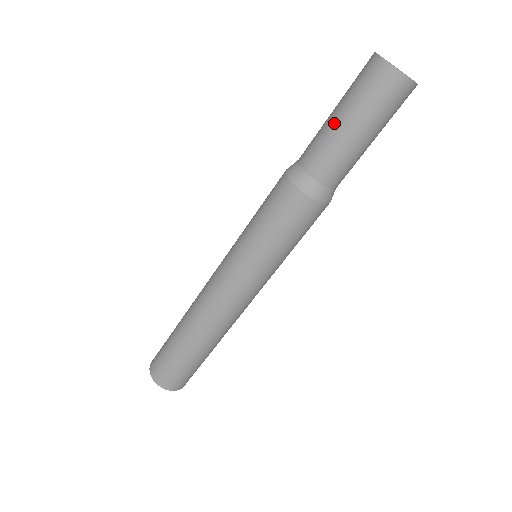
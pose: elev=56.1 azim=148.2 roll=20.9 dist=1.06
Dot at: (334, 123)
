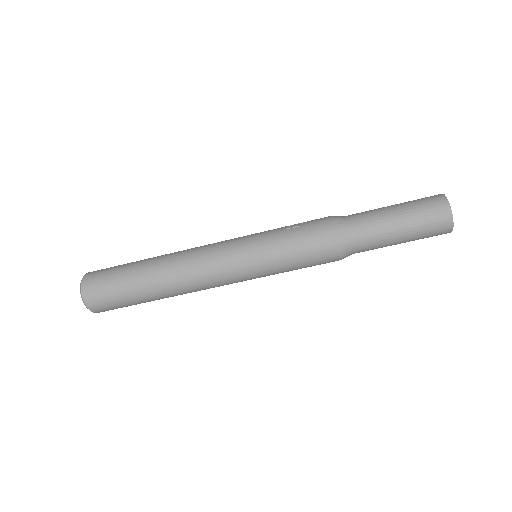
Dot at: (395, 234)
